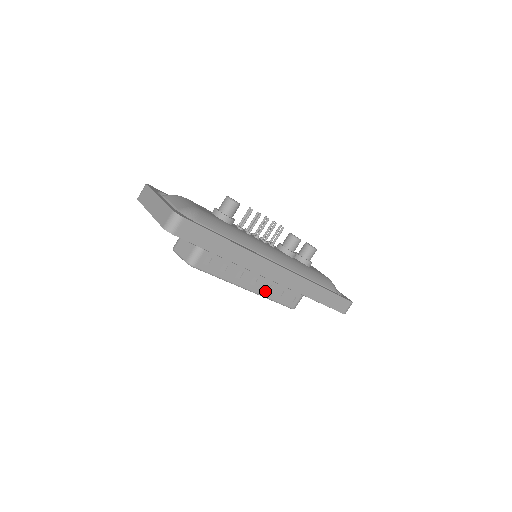
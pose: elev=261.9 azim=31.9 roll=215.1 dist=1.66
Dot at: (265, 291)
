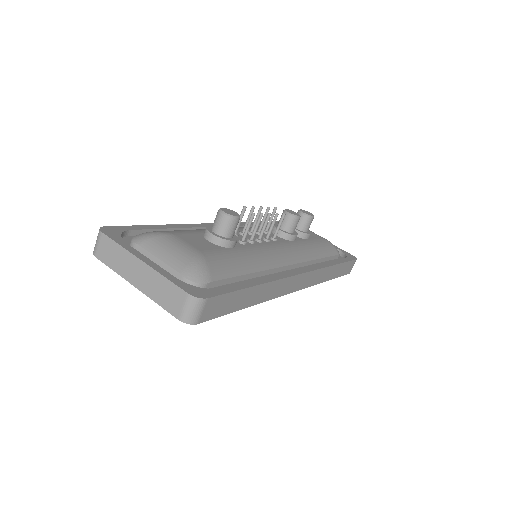
Dot at: occluded
